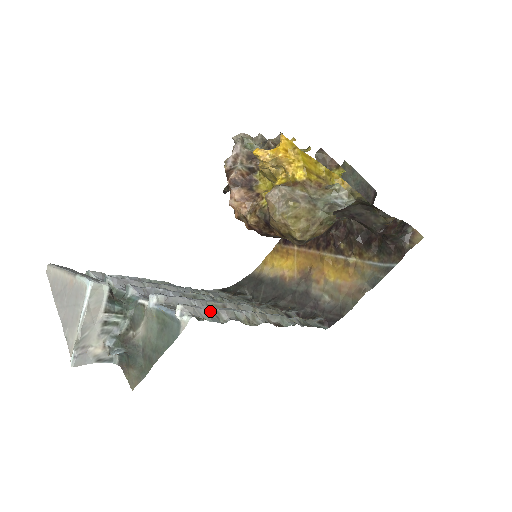
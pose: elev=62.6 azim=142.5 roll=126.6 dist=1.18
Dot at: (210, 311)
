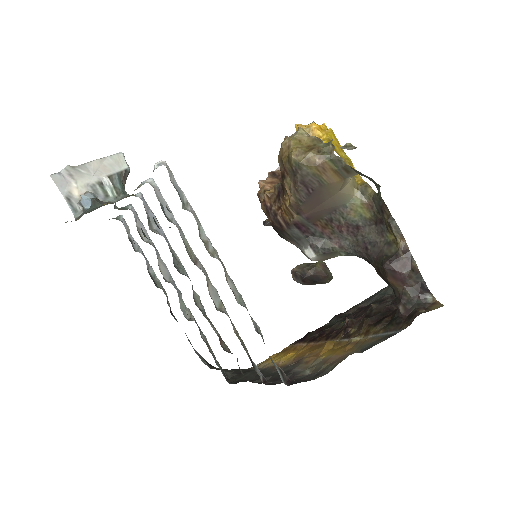
Dot at: (182, 194)
